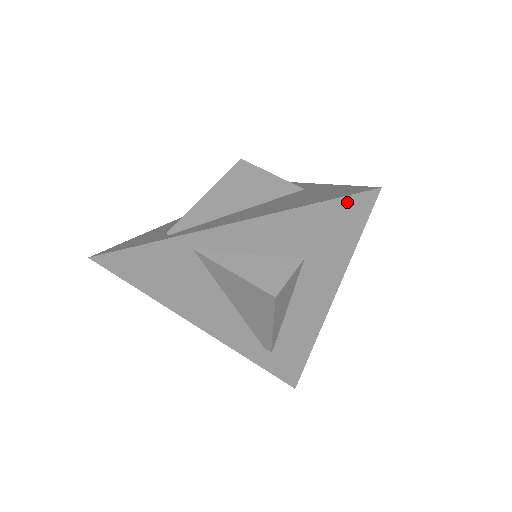
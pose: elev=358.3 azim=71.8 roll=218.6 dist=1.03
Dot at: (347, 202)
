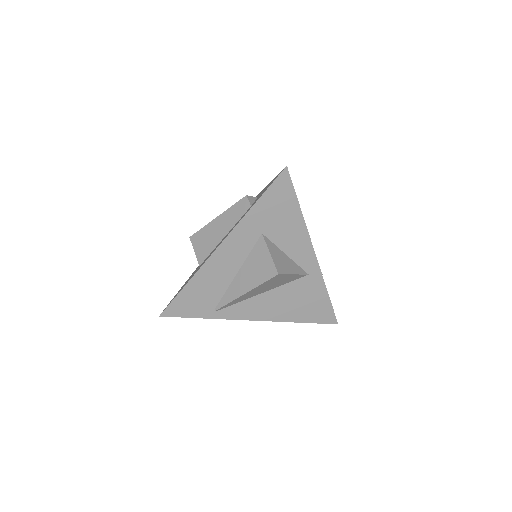
Dot at: (320, 320)
